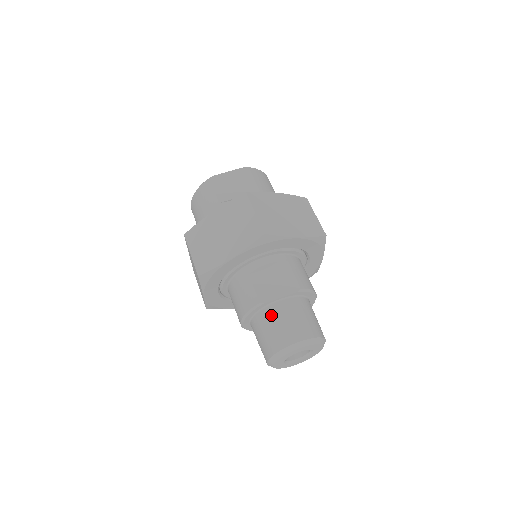
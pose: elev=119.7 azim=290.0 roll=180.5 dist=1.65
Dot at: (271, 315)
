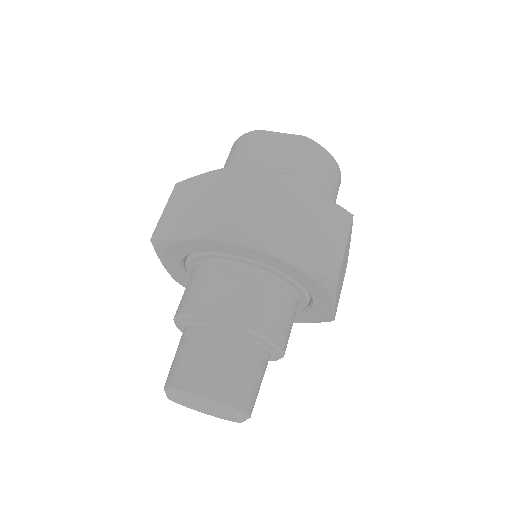
Dot at: (194, 338)
